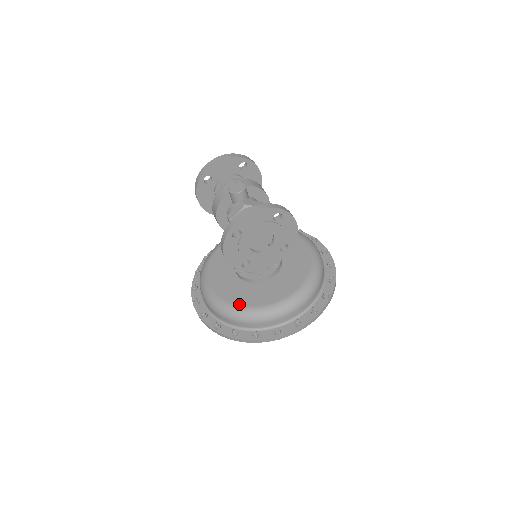
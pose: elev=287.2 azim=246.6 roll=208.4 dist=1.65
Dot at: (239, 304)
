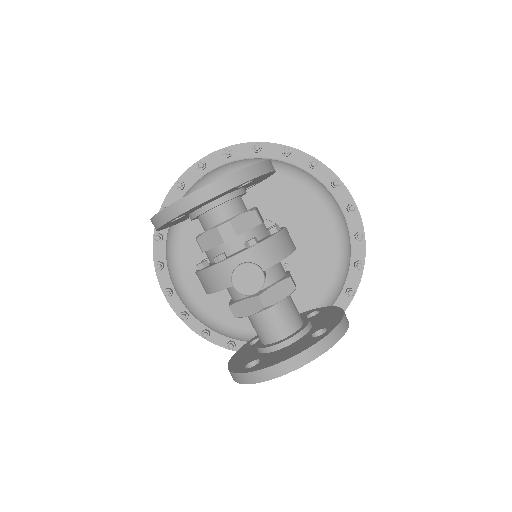
Dot at: (237, 326)
